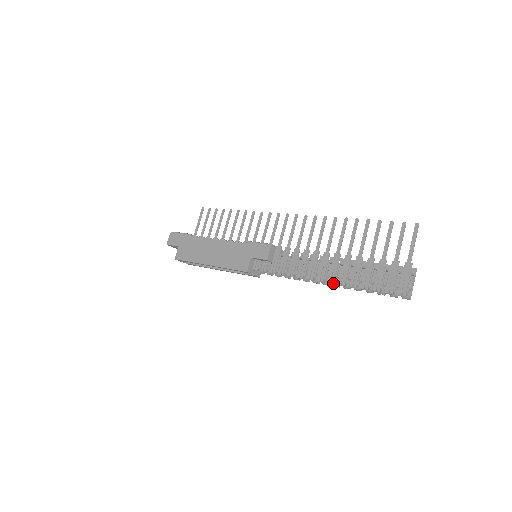
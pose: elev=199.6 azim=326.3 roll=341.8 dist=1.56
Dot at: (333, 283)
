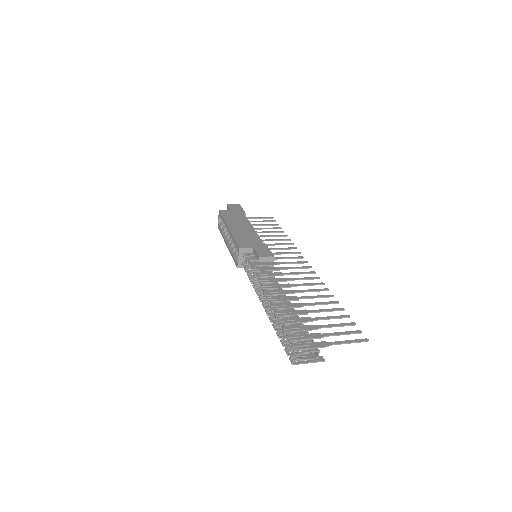
Dot at: (270, 301)
